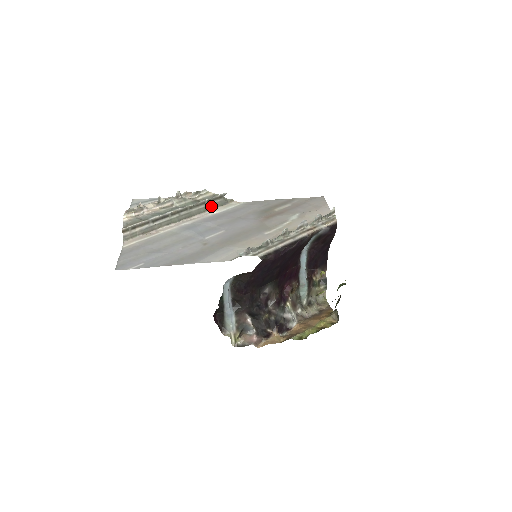
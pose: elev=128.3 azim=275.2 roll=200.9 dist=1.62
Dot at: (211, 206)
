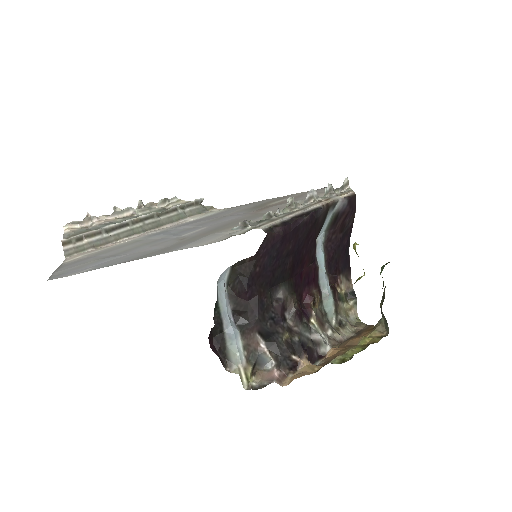
Dot at: (185, 214)
